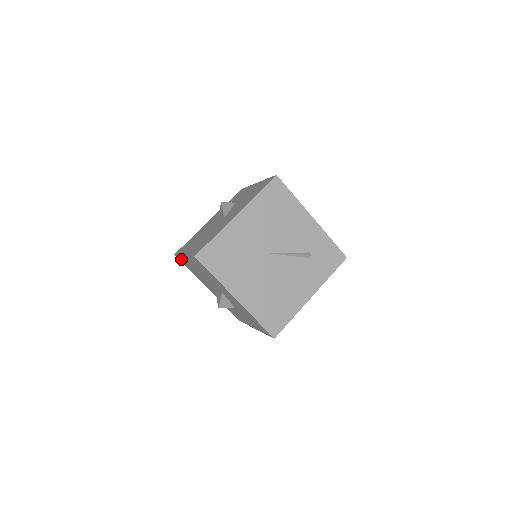
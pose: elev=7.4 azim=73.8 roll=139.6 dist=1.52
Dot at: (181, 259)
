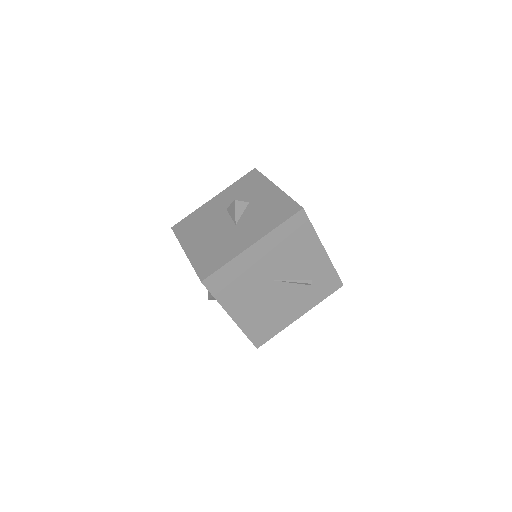
Dot at: occluded
